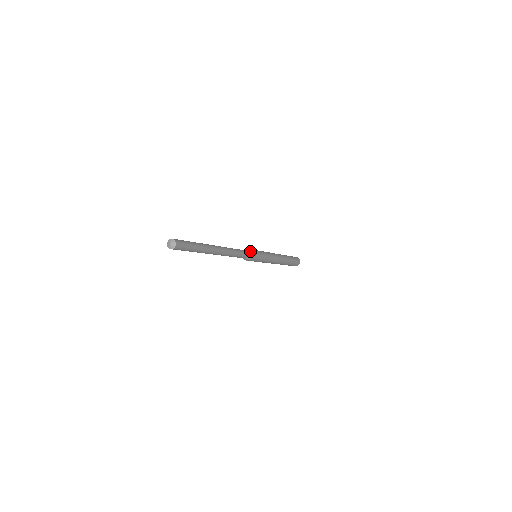
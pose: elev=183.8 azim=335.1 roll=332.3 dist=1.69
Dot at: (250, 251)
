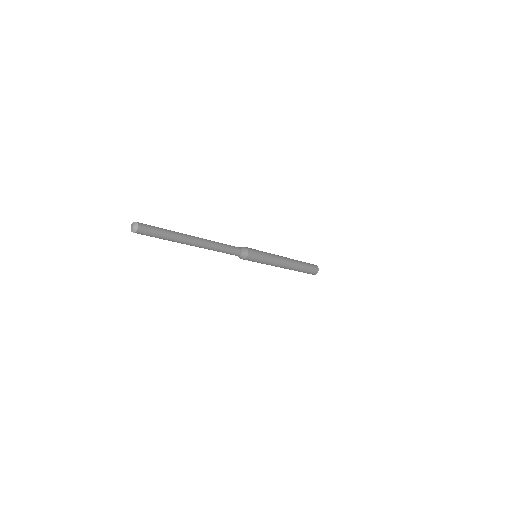
Dot at: (246, 249)
